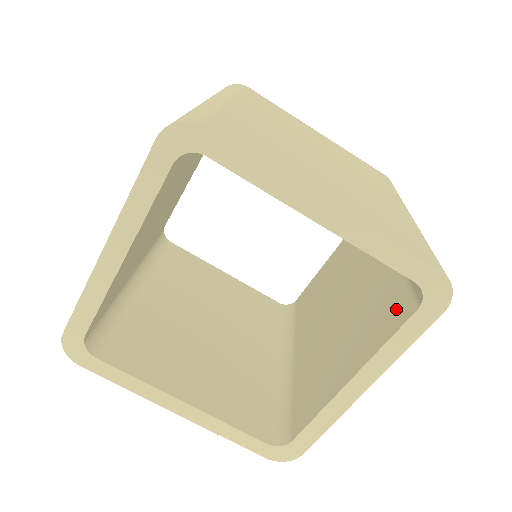
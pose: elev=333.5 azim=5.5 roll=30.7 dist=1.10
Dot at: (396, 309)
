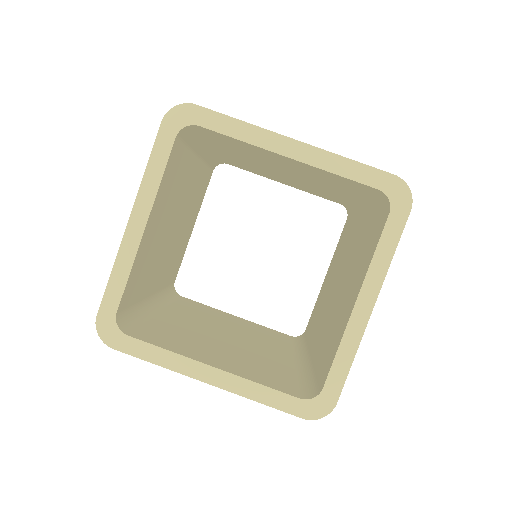
Dot at: (376, 232)
